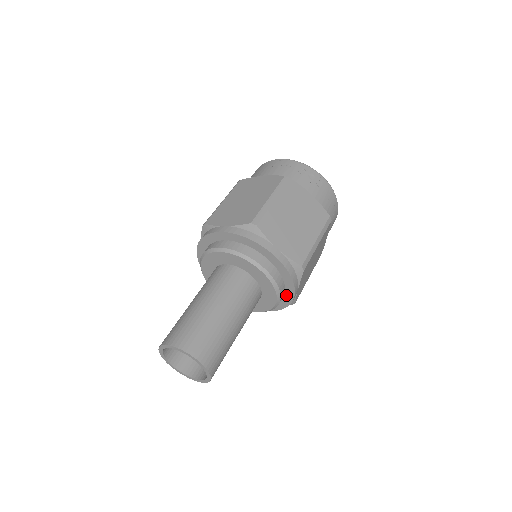
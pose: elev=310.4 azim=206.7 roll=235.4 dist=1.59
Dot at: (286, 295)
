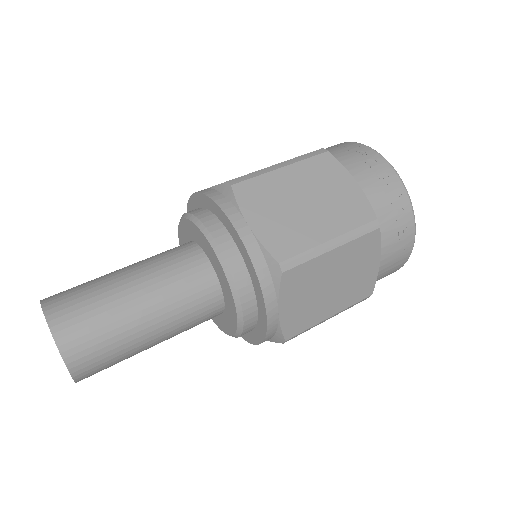
Dot at: (260, 313)
